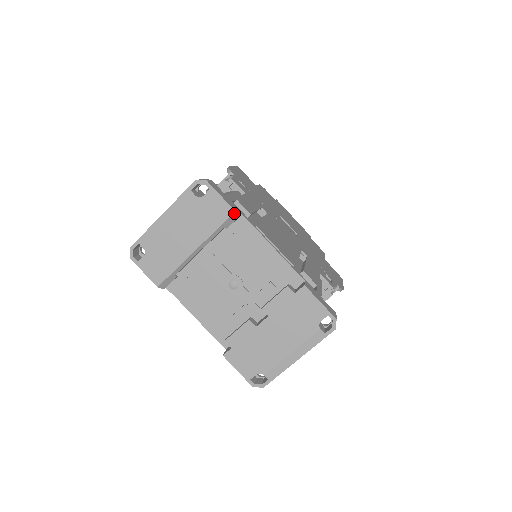
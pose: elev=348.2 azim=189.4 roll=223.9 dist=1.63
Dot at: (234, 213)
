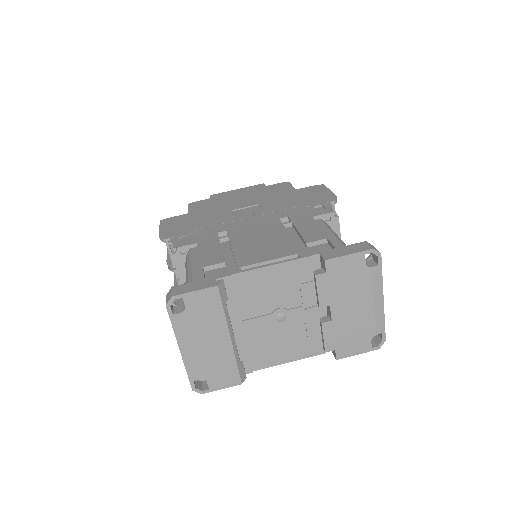
Dot at: (218, 287)
